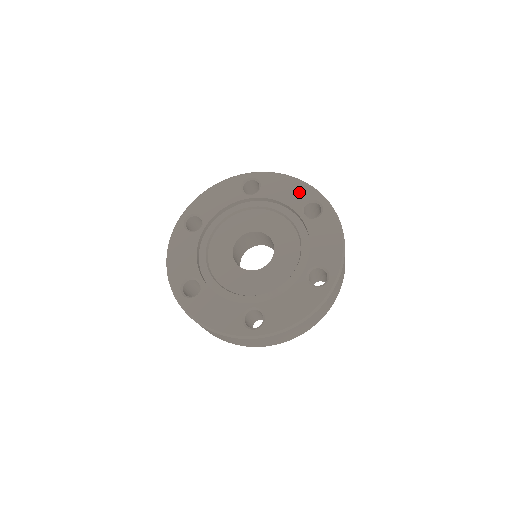
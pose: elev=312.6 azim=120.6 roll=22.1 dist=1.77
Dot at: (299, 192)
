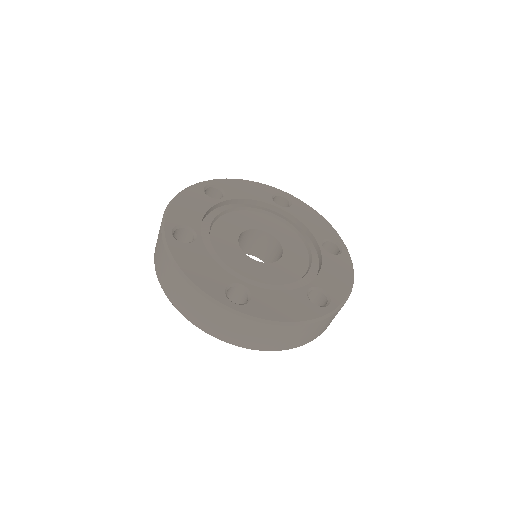
Dot at: (325, 229)
